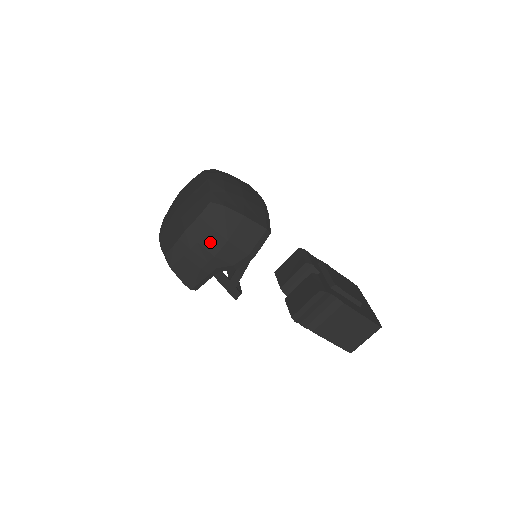
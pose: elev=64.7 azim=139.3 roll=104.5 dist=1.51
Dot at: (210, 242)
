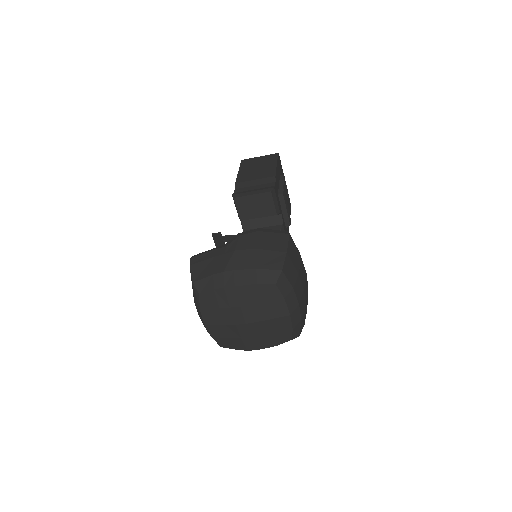
Dot at: occluded
